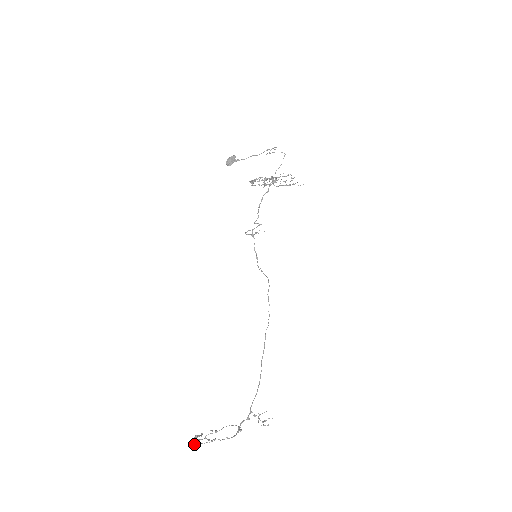
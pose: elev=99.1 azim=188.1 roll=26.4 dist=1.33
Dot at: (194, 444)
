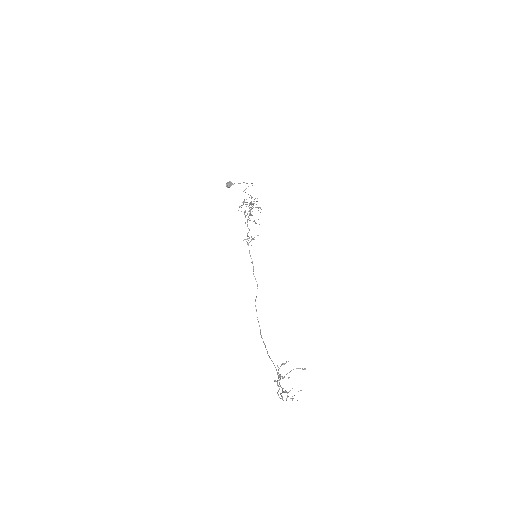
Dot at: (279, 376)
